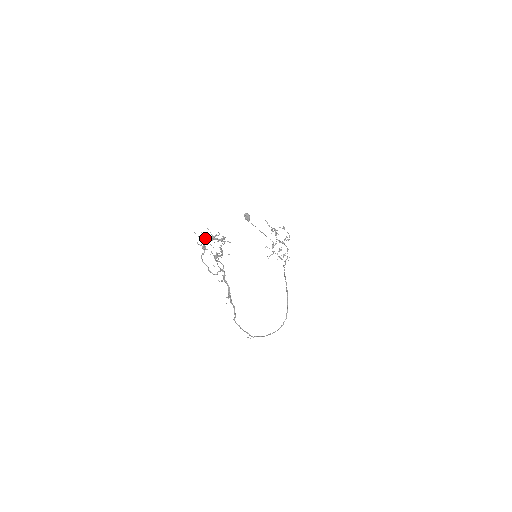
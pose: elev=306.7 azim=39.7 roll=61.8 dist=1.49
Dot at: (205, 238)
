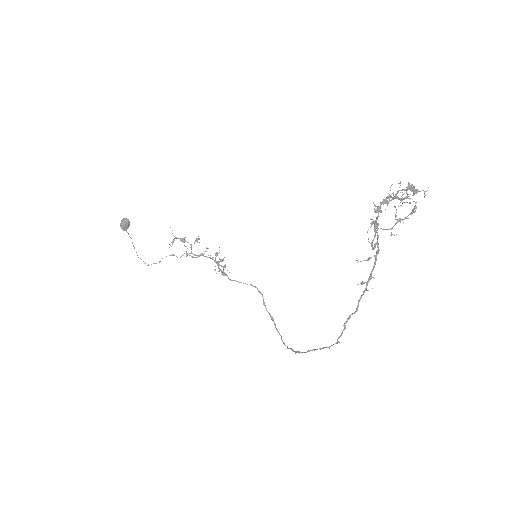
Dot at: (396, 194)
